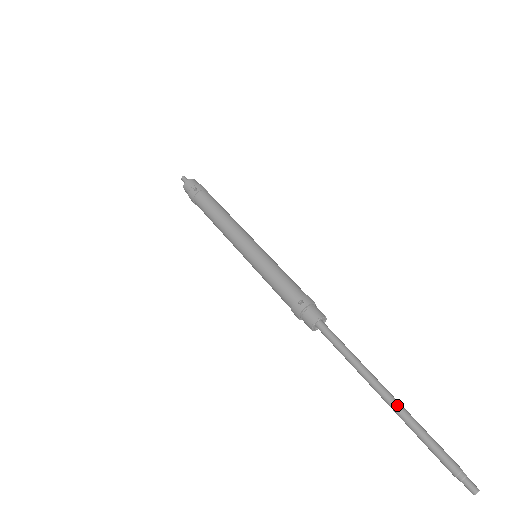
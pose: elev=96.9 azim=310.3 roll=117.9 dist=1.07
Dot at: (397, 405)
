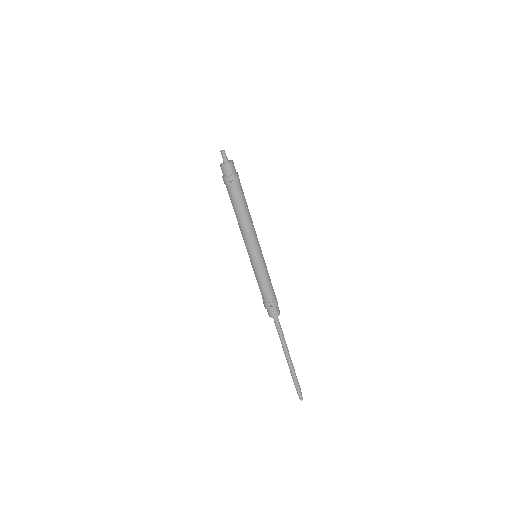
Dot at: (291, 365)
